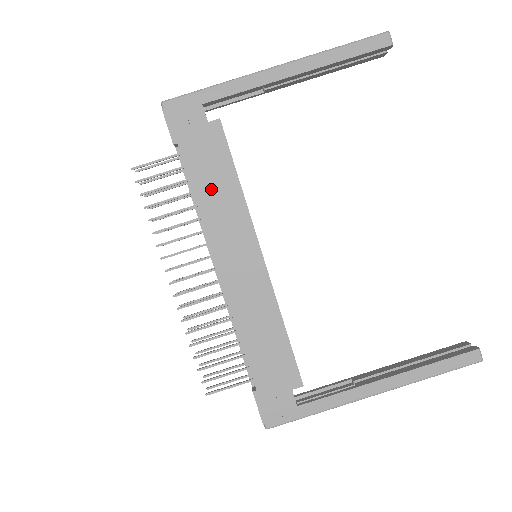
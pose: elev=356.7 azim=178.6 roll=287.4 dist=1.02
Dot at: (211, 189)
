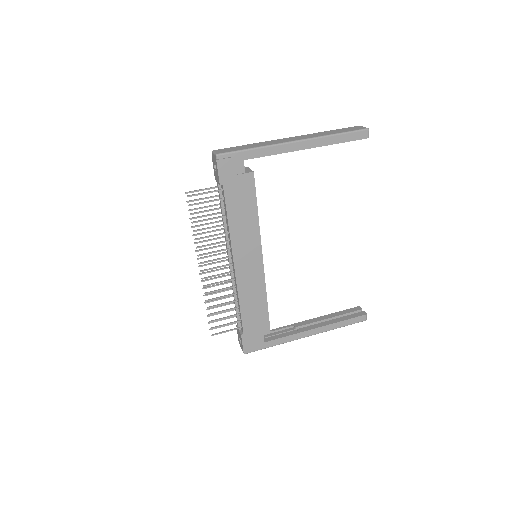
Dot at: (239, 217)
